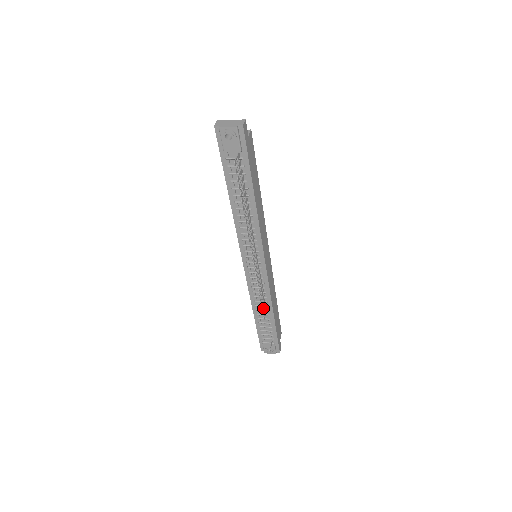
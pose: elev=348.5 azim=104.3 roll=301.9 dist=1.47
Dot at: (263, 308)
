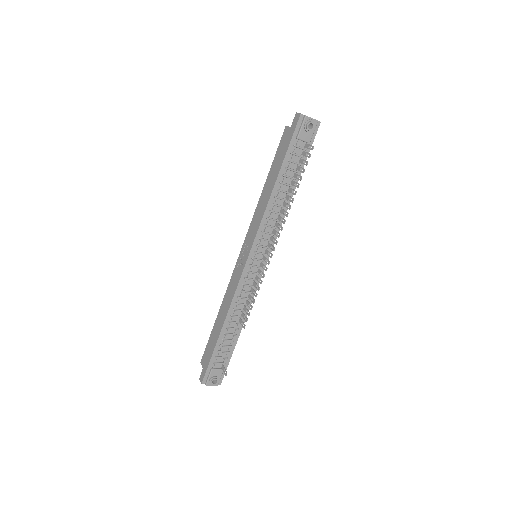
Dot at: (236, 320)
